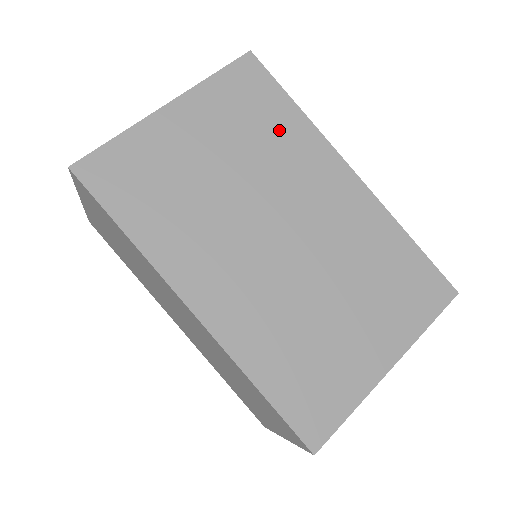
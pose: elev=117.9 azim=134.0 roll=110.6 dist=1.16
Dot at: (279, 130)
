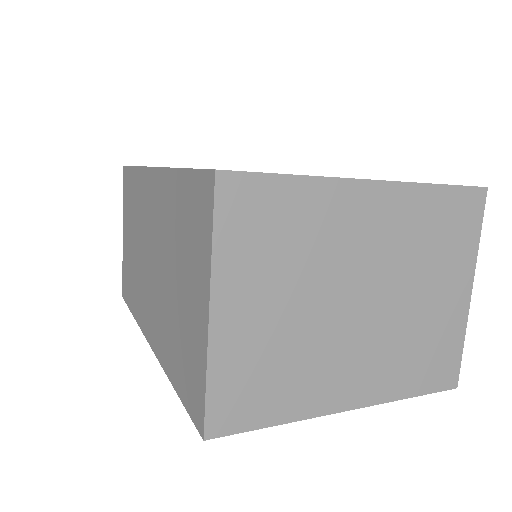
Dot at: occluded
